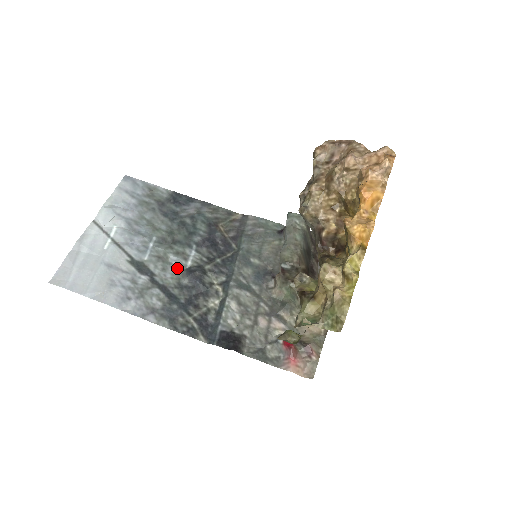
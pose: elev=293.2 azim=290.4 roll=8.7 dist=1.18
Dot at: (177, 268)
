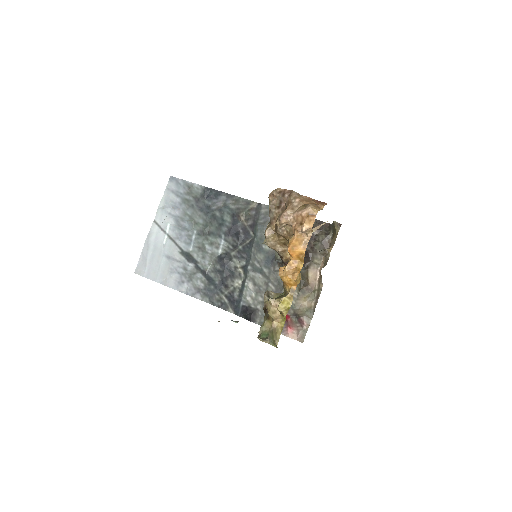
Dot at: (212, 256)
